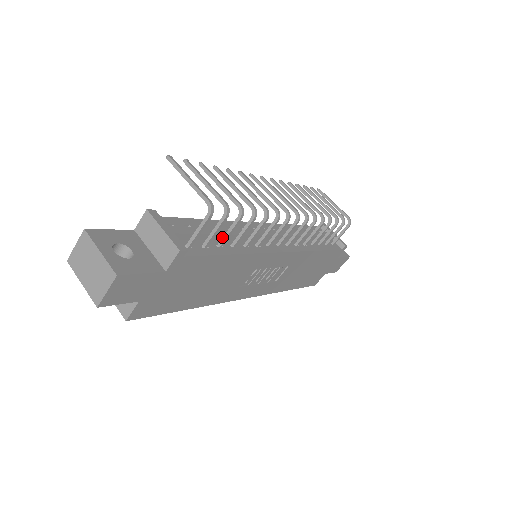
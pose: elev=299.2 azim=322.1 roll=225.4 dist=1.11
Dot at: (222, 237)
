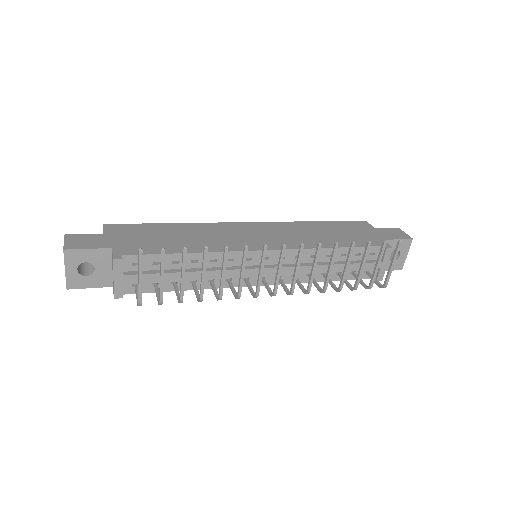
Dot at: (185, 277)
